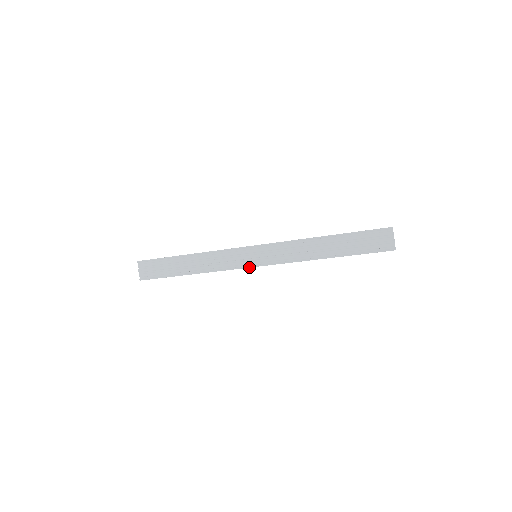
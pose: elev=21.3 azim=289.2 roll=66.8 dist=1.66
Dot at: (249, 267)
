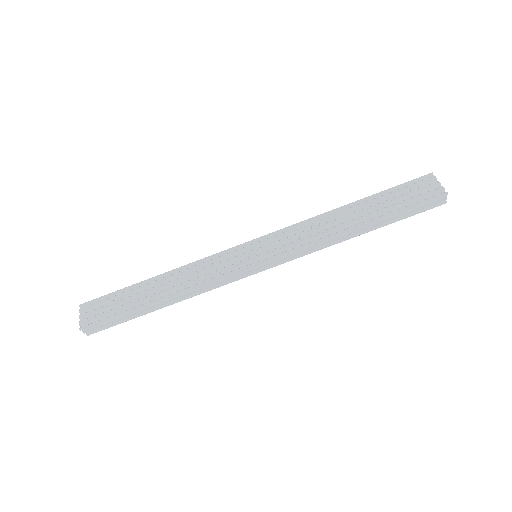
Dot at: (248, 266)
